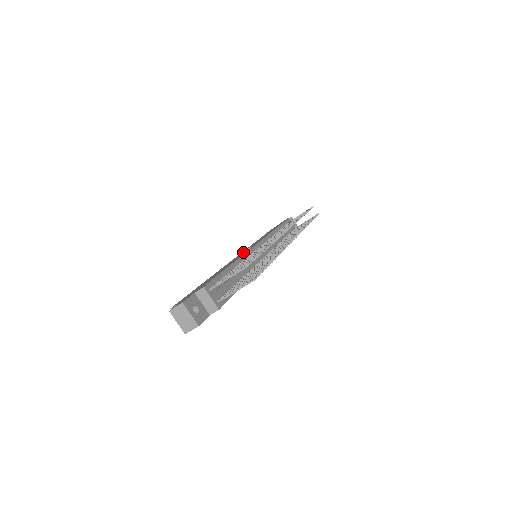
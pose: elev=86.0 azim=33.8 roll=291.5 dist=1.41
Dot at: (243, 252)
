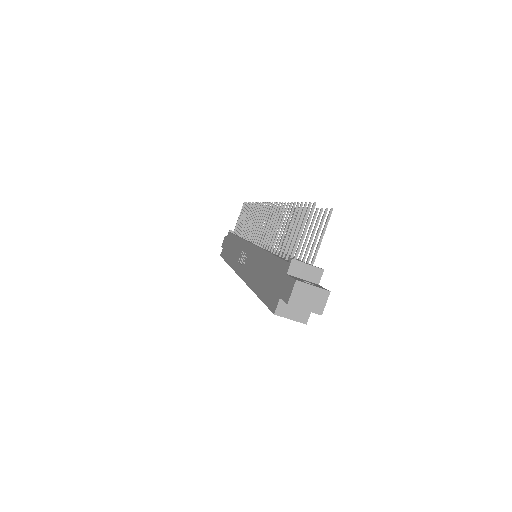
Dot at: (241, 262)
